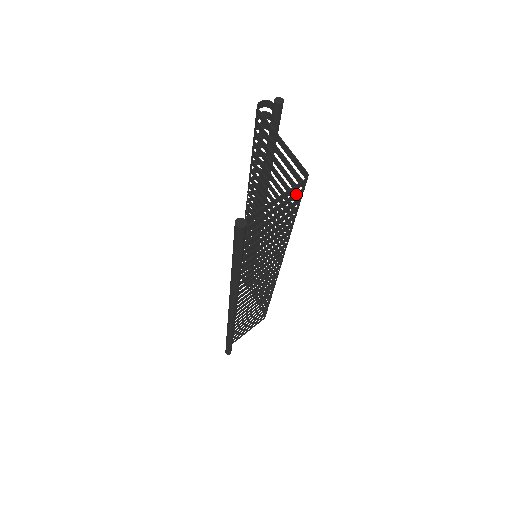
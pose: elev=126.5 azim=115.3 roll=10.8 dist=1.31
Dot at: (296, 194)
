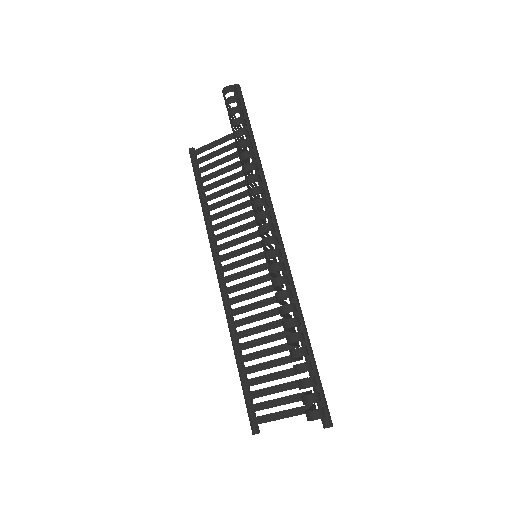
Dot at: occluded
